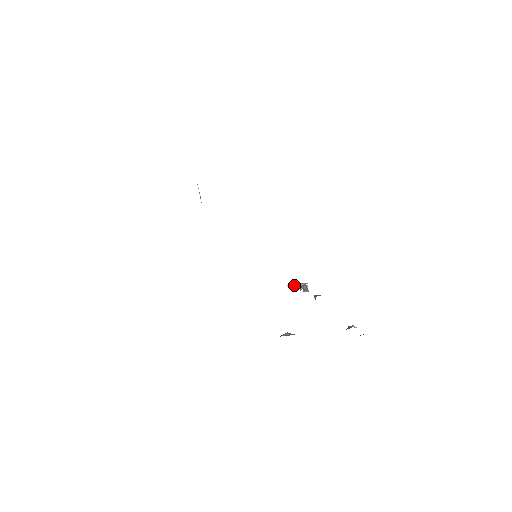
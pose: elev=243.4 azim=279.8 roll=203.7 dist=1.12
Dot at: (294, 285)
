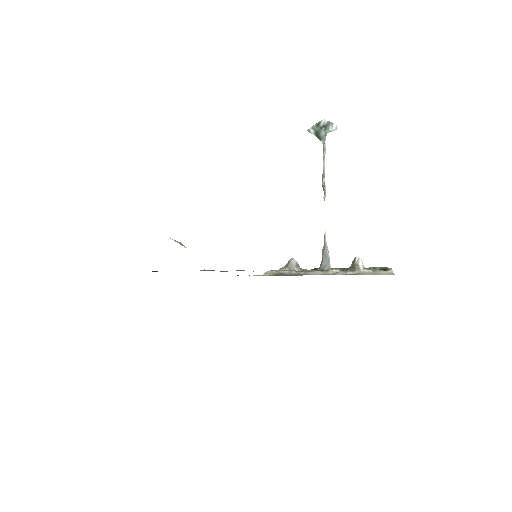
Dot at: (318, 136)
